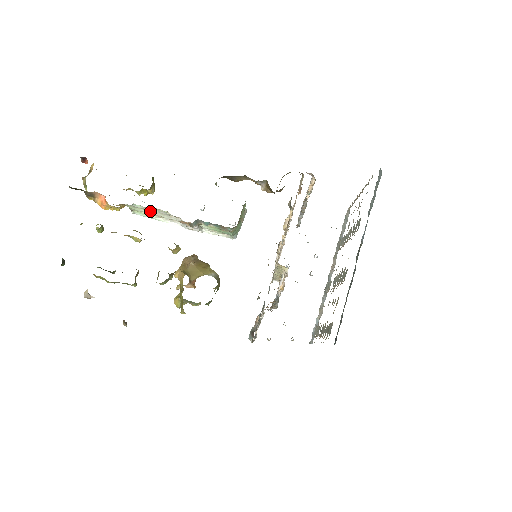
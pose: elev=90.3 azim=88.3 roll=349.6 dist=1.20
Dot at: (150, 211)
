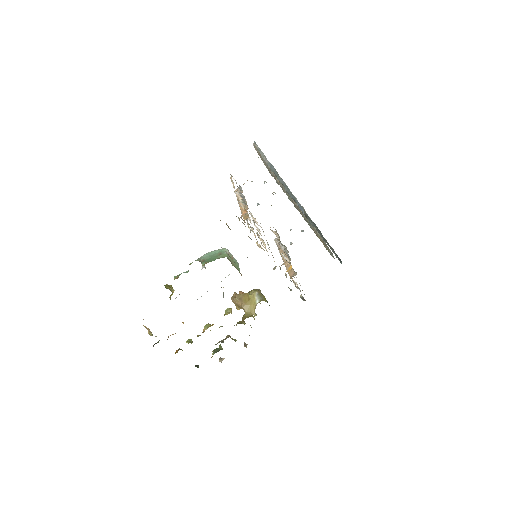
Dot at: occluded
